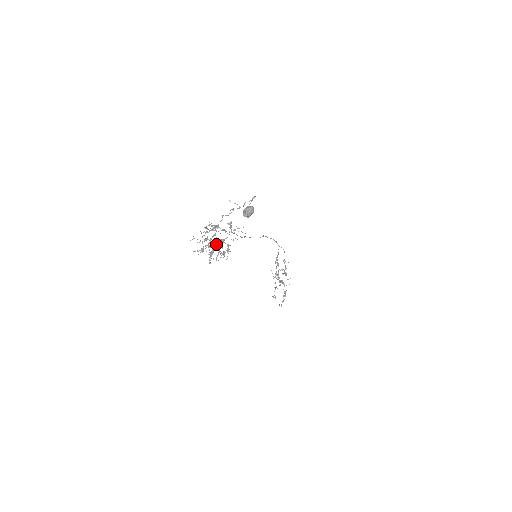
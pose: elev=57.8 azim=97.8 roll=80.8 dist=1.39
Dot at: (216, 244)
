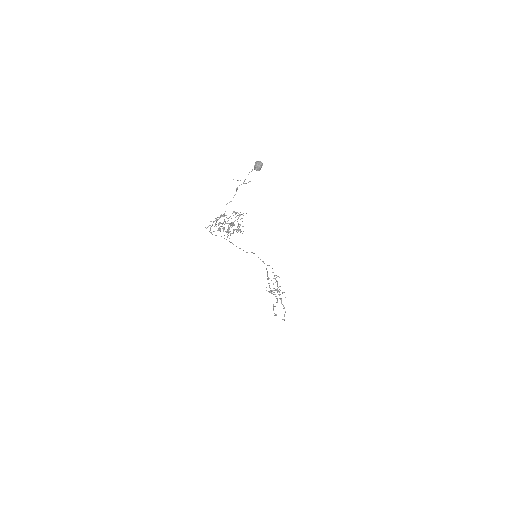
Dot at: occluded
